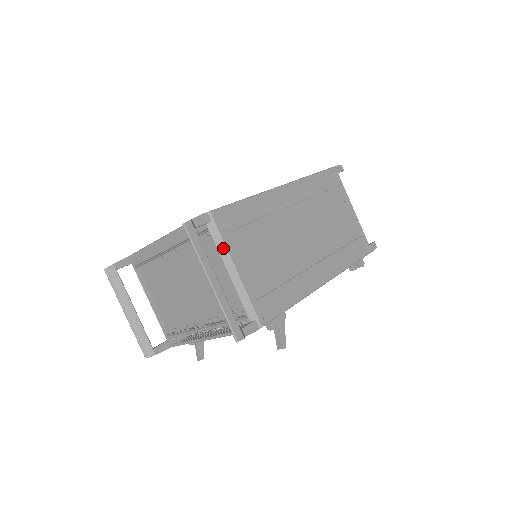
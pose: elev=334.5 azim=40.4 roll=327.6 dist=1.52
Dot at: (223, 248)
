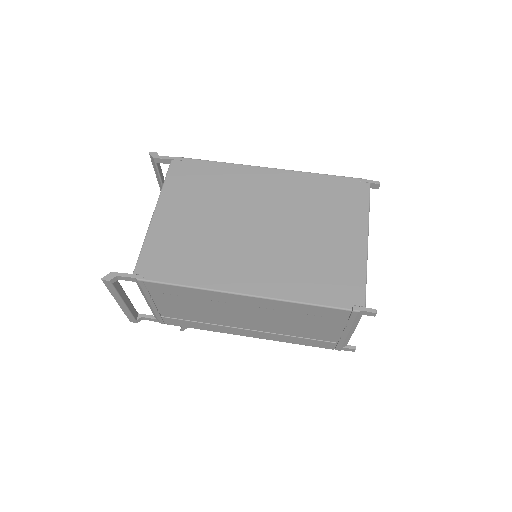
Dot at: (143, 293)
